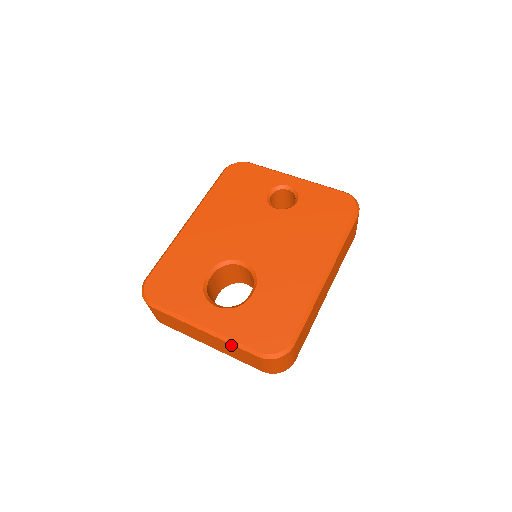
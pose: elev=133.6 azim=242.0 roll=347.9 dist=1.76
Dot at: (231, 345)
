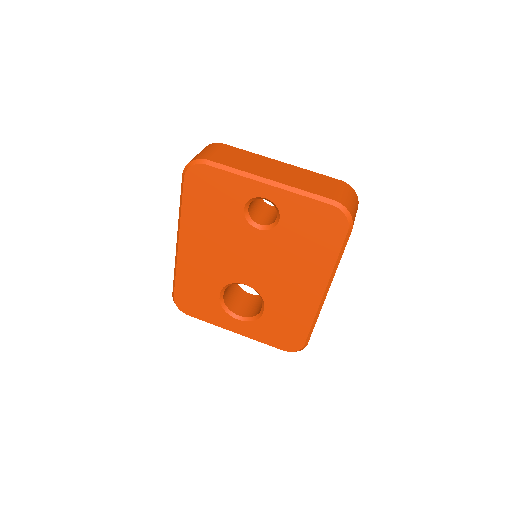
Dot at: occluded
